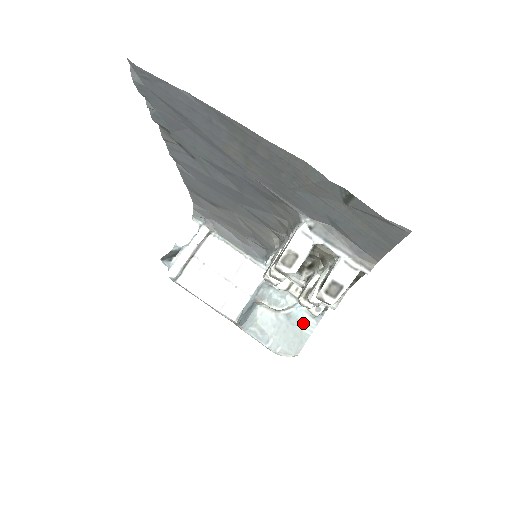
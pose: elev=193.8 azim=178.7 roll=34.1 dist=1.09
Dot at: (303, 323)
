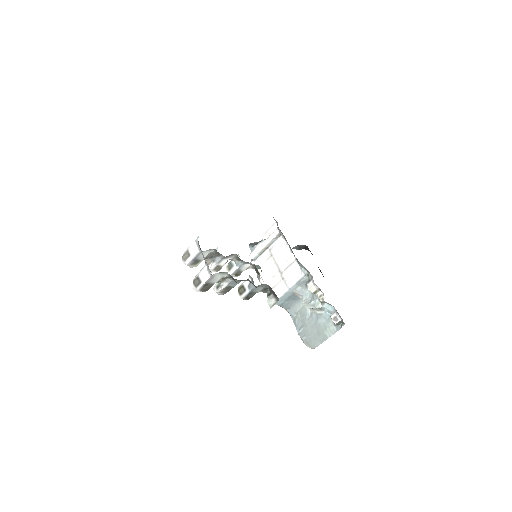
Dot at: (327, 326)
